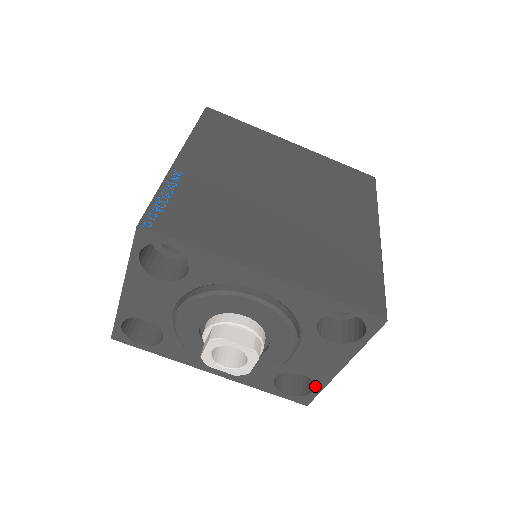
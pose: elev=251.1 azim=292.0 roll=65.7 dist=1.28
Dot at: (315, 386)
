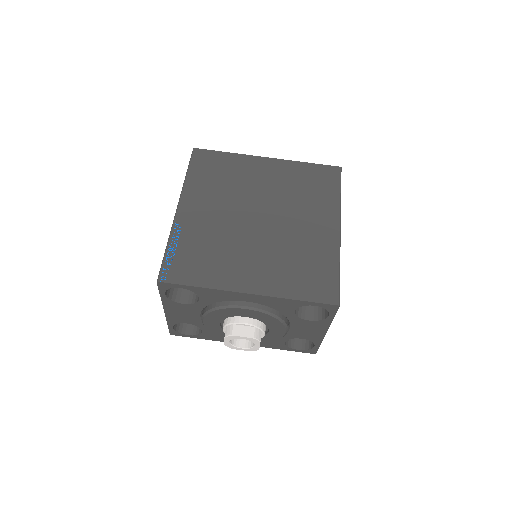
Dot at: (314, 343)
